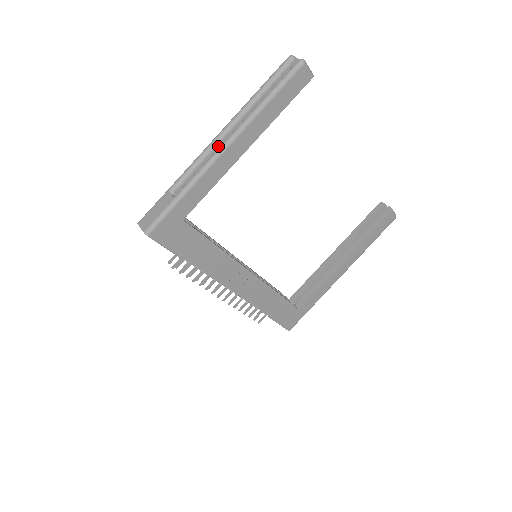
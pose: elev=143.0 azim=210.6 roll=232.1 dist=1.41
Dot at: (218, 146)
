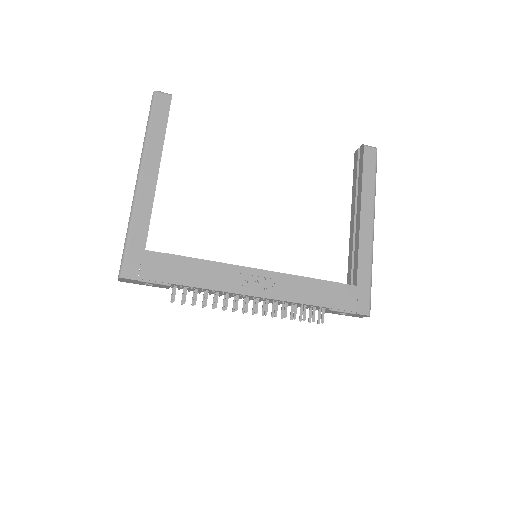
Dot at: occluded
